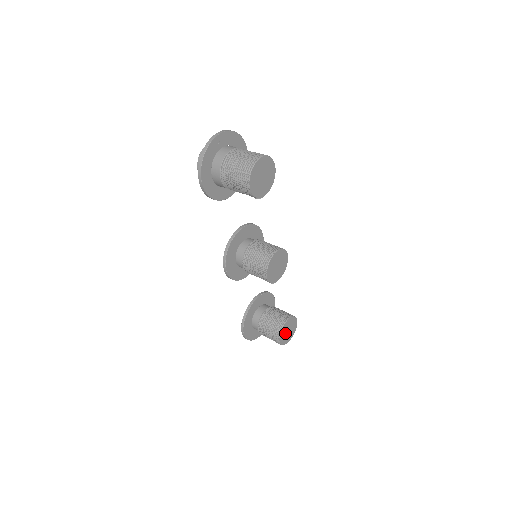
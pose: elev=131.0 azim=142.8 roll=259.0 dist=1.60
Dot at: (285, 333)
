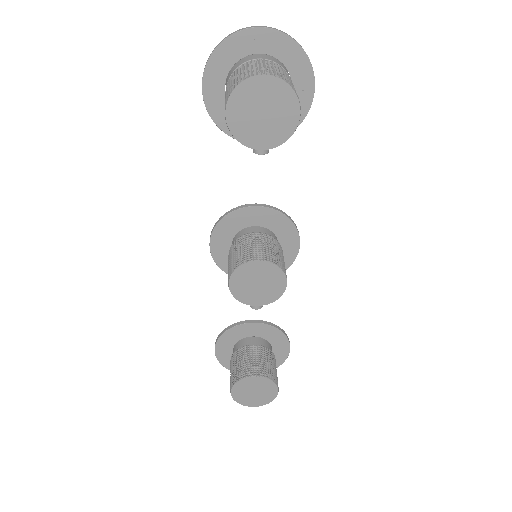
Dot at: (247, 390)
